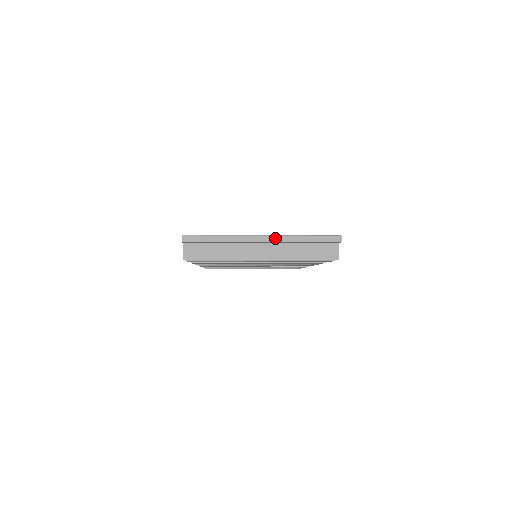
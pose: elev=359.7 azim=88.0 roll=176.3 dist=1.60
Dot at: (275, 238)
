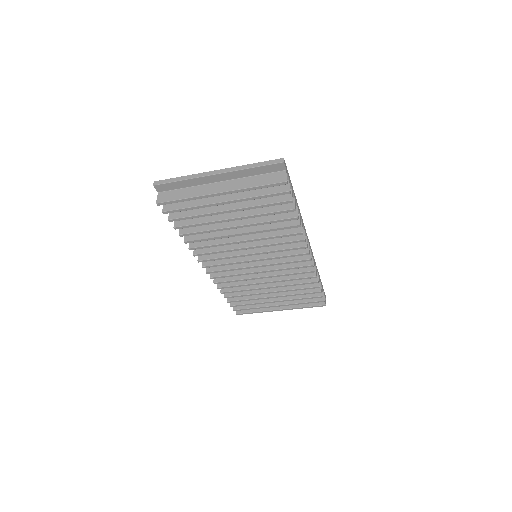
Dot at: (227, 170)
